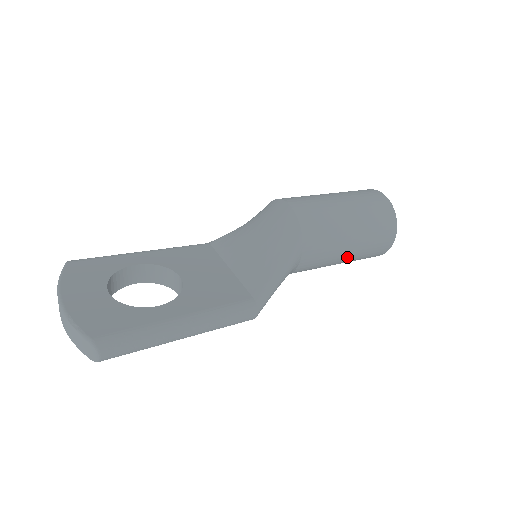
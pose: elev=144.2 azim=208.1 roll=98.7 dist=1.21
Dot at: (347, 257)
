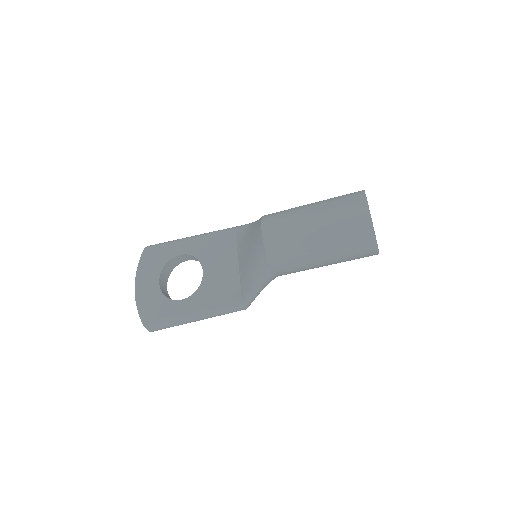
Dot at: occluded
